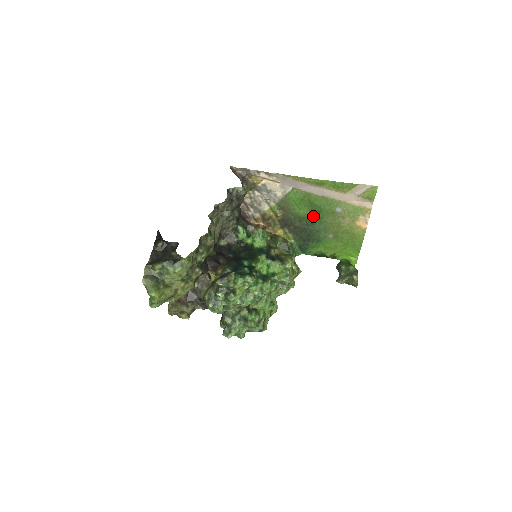
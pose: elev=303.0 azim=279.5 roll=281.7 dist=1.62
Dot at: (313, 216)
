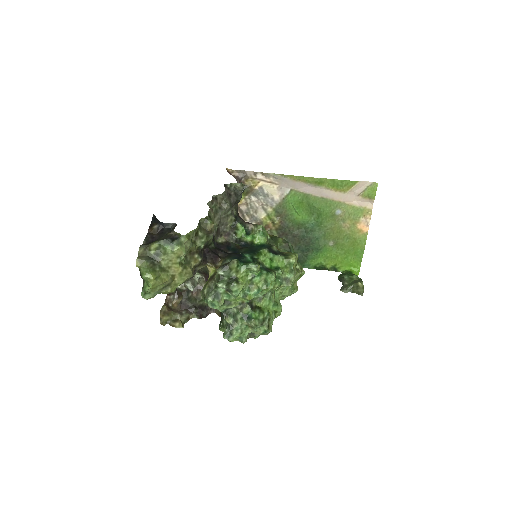
Dot at: (312, 221)
